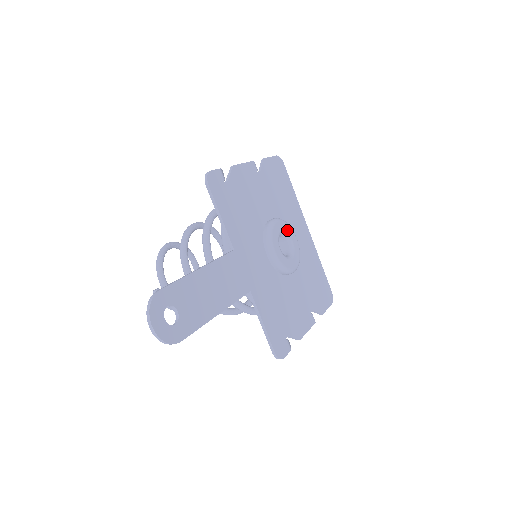
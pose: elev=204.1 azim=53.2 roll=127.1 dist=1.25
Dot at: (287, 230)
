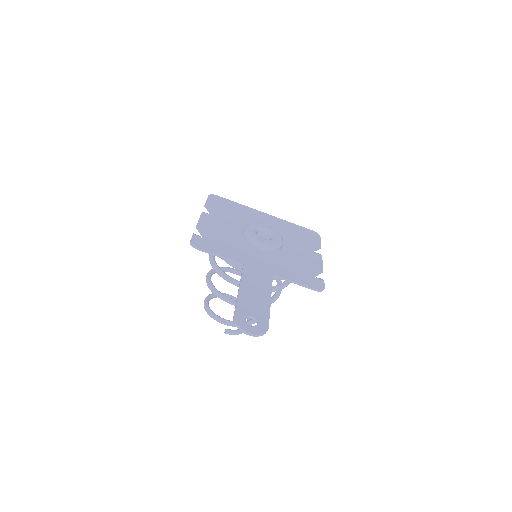
Dot at: (256, 226)
